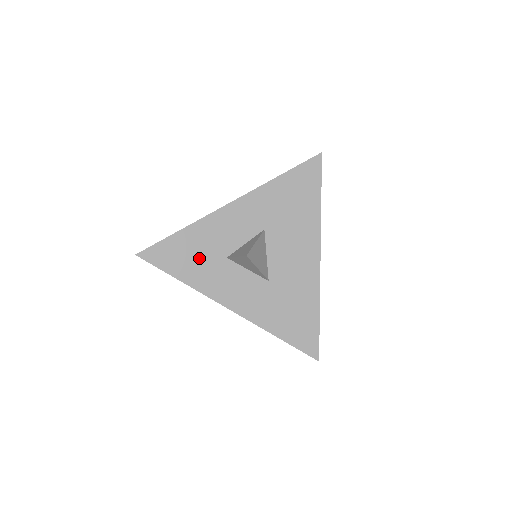
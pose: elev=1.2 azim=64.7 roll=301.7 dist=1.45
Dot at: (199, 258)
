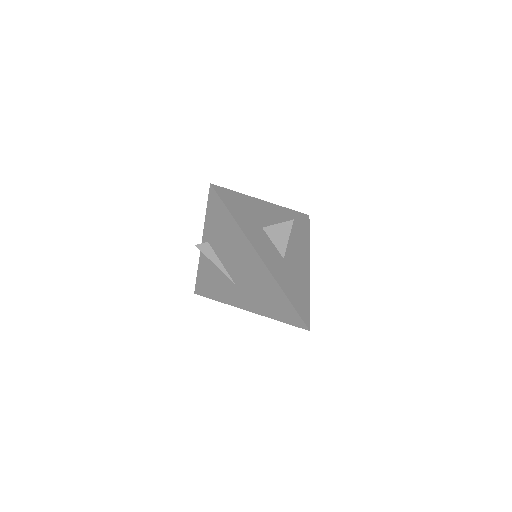
Dot at: (247, 215)
